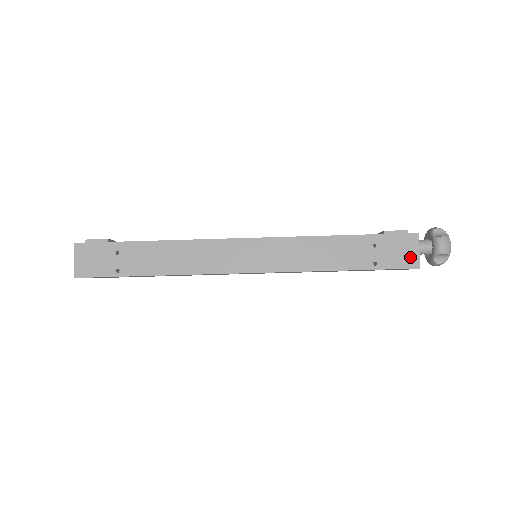
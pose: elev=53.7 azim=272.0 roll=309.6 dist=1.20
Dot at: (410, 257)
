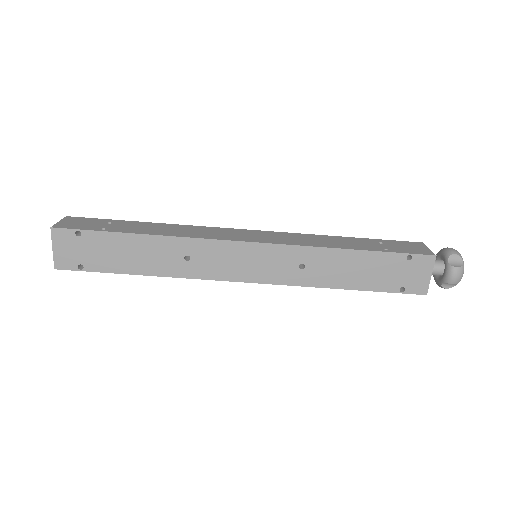
Dot at: (422, 250)
